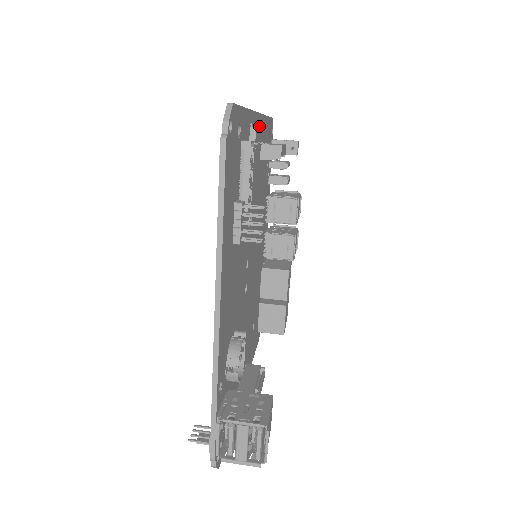
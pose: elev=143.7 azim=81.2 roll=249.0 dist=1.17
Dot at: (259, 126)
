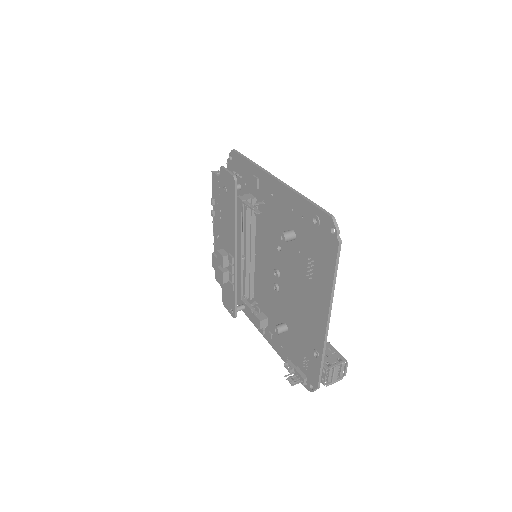
Dot at: occluded
